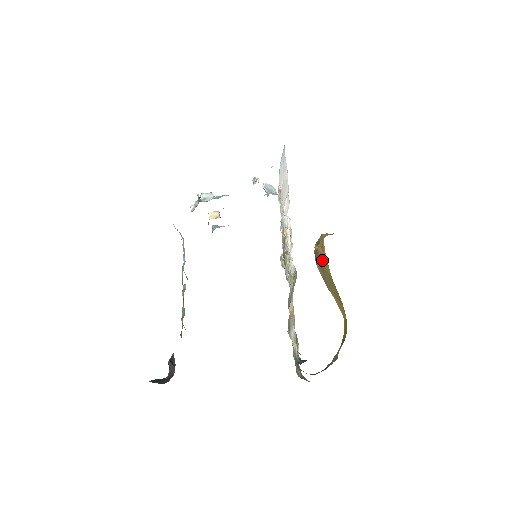
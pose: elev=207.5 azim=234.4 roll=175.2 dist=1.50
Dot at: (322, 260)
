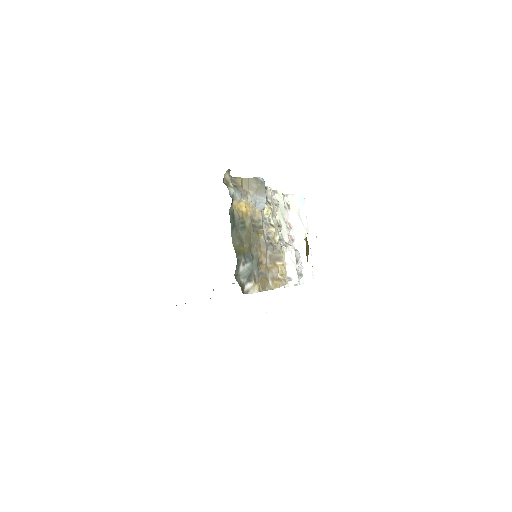
Dot at: occluded
